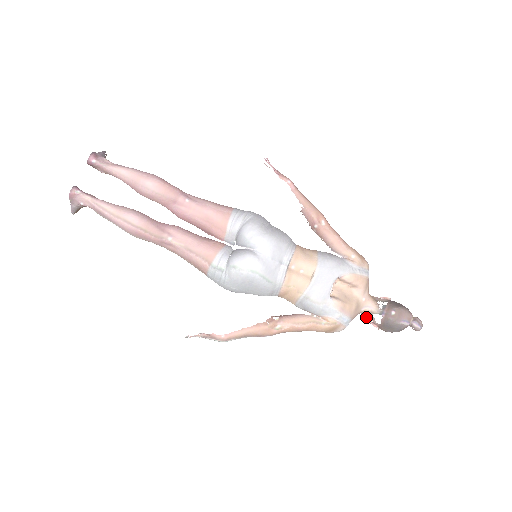
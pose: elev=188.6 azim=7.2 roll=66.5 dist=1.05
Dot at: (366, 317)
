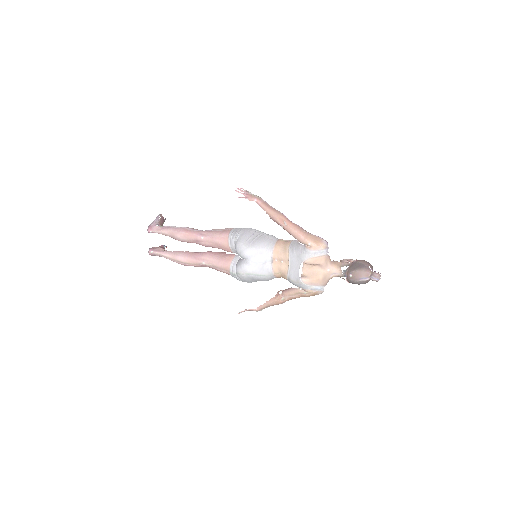
Dot at: occluded
